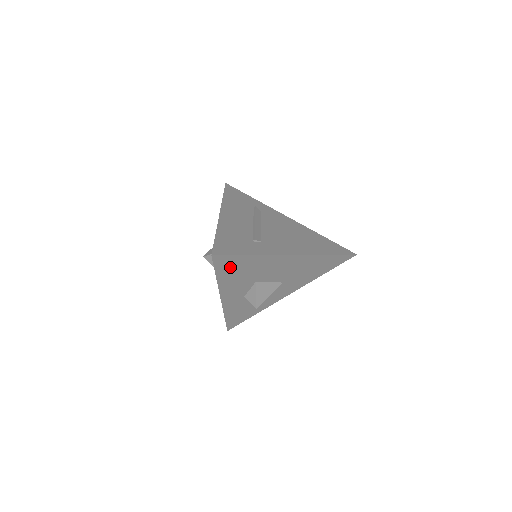
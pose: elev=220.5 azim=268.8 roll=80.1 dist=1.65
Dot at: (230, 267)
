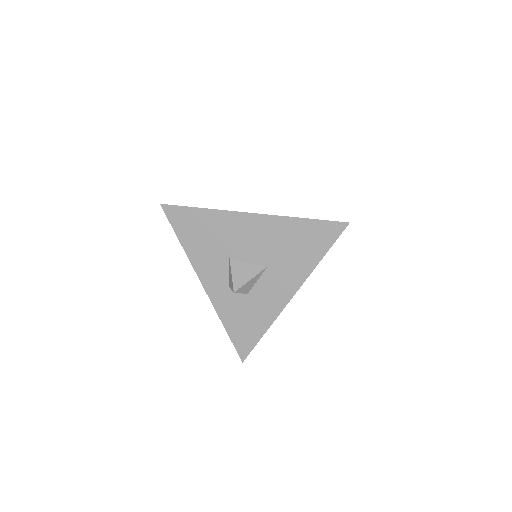
Dot at: (187, 226)
